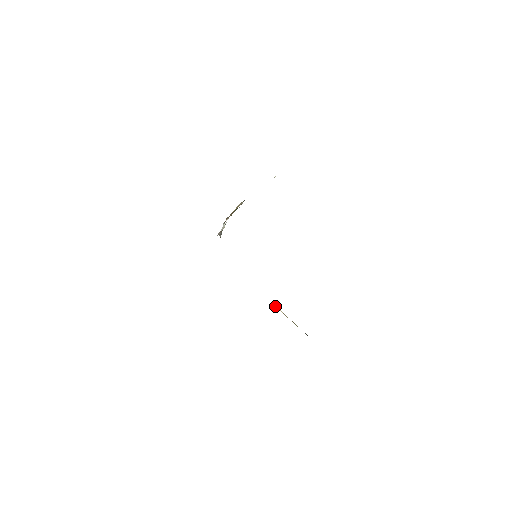
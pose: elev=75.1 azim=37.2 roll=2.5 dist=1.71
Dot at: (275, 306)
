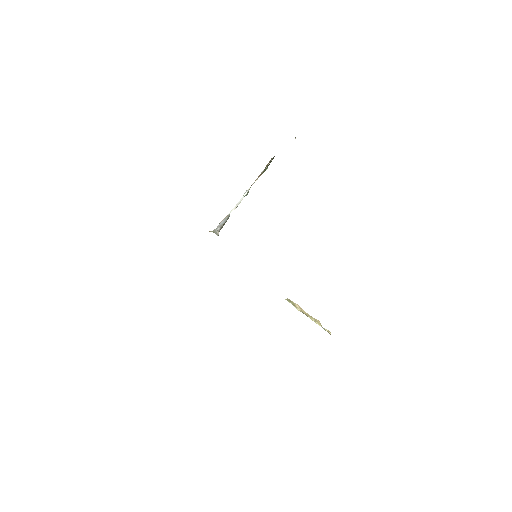
Dot at: (289, 302)
